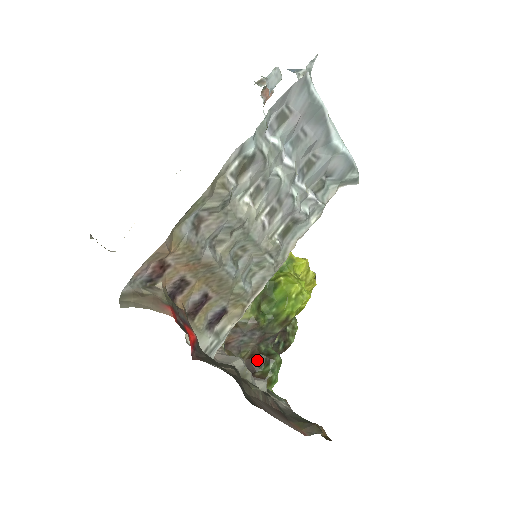
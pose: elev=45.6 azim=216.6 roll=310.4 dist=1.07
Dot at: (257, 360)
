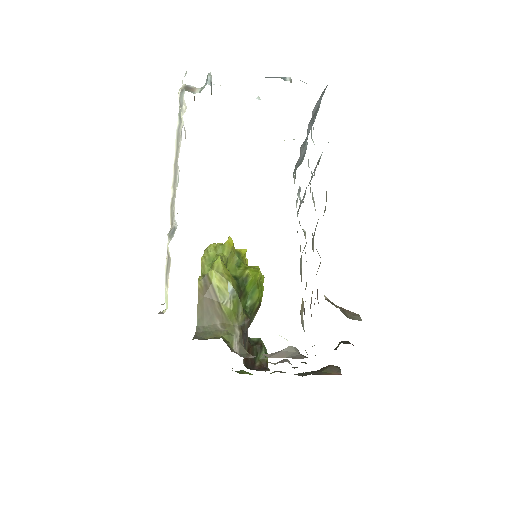
Dot at: (252, 353)
